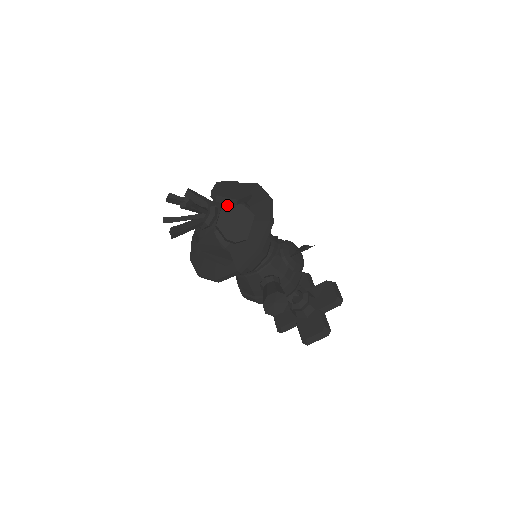
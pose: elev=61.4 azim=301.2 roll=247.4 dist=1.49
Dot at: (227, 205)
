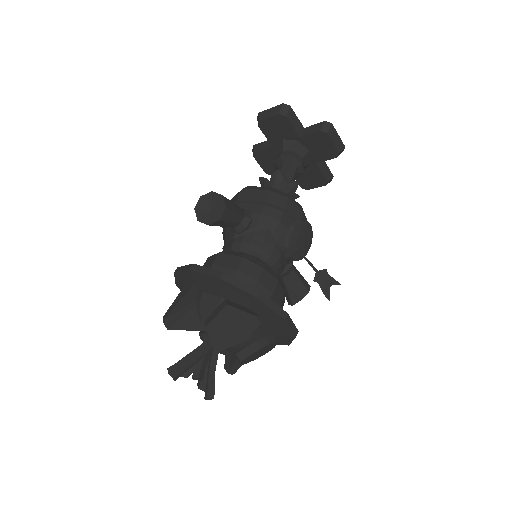
Dot at: (245, 359)
